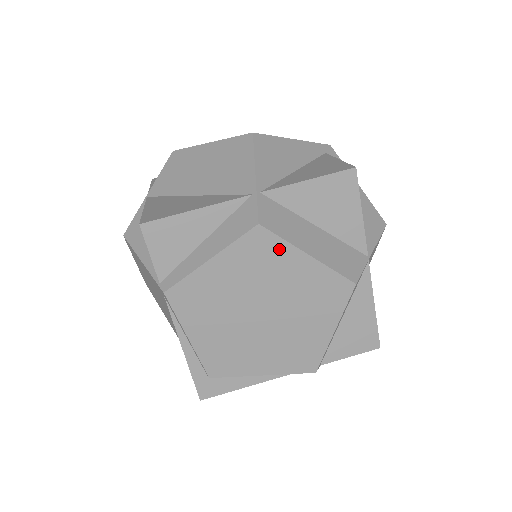
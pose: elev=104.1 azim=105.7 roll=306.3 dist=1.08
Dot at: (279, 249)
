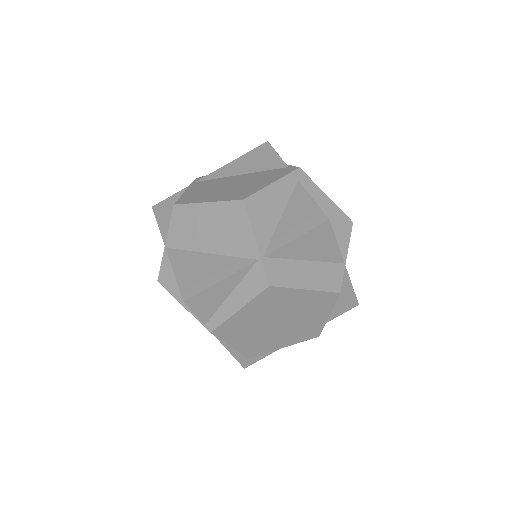
Dot at: (285, 293)
